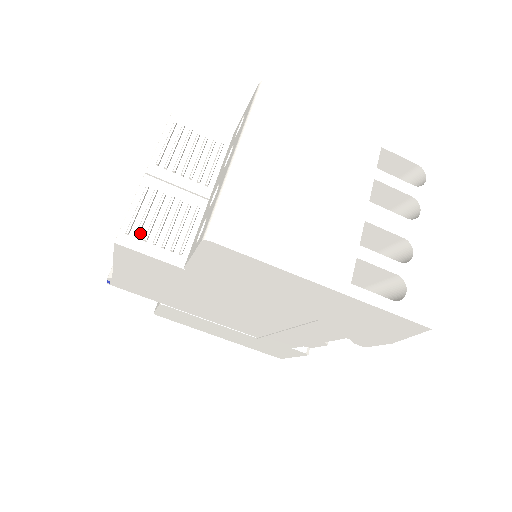
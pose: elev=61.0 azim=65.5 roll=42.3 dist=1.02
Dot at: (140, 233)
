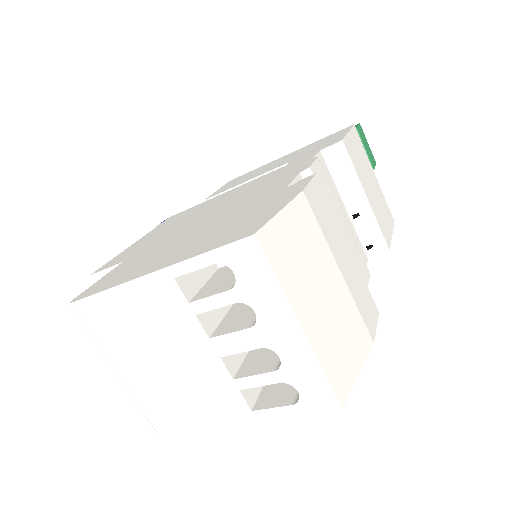
Dot at: occluded
